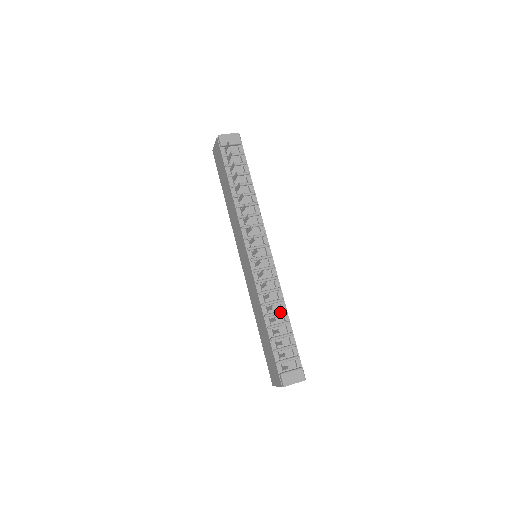
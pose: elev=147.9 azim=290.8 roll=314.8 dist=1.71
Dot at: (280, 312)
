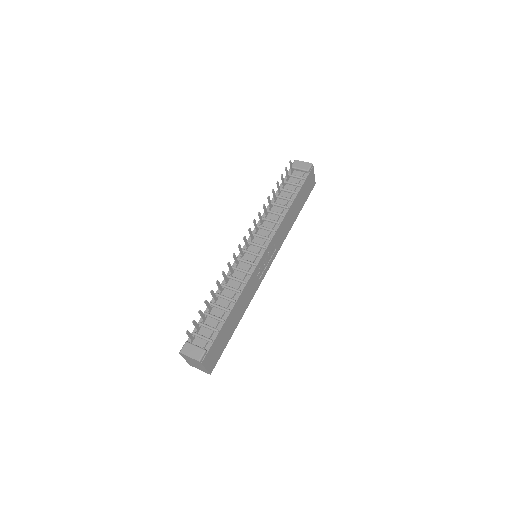
Dot at: (229, 298)
